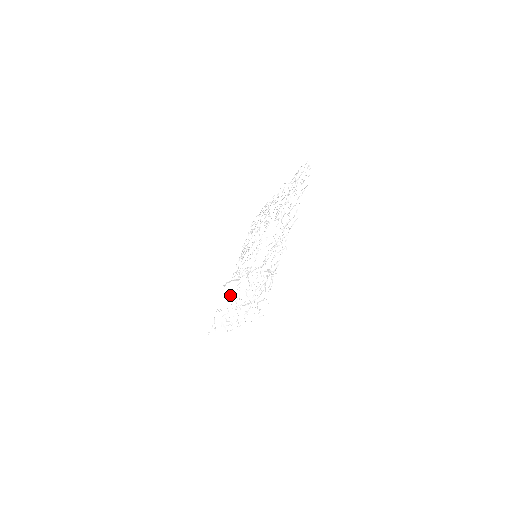
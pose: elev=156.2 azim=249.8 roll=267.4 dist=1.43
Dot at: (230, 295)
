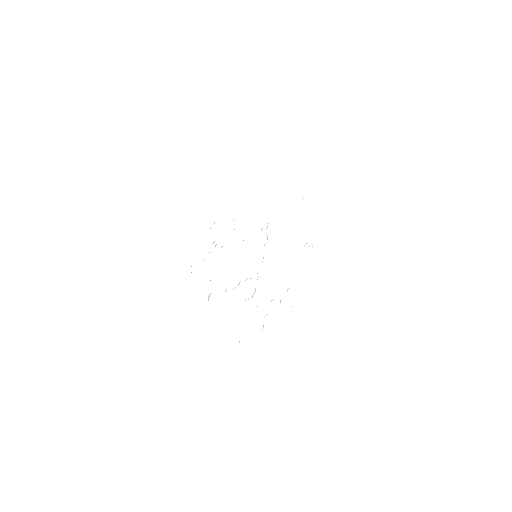
Dot at: (252, 295)
